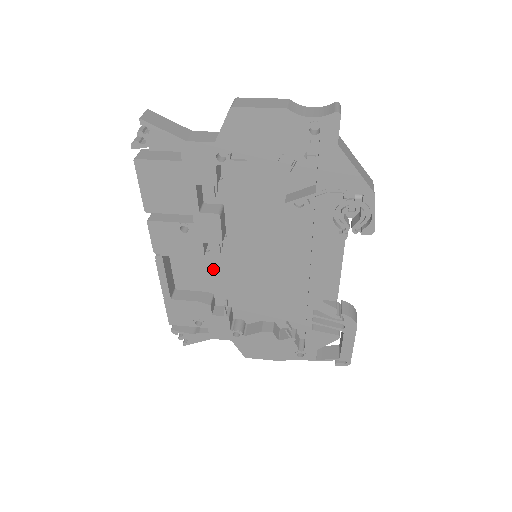
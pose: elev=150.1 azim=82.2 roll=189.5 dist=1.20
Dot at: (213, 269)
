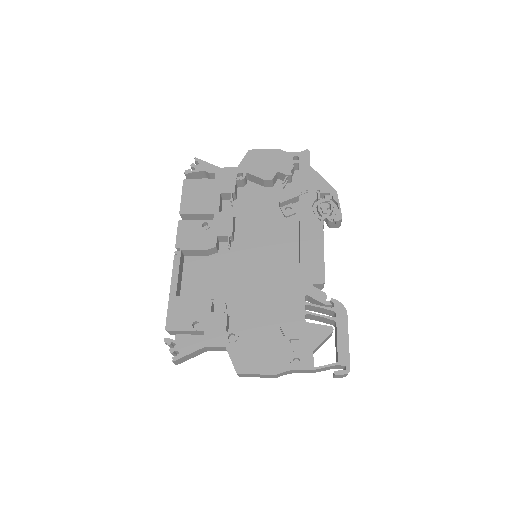
Dot at: (219, 273)
